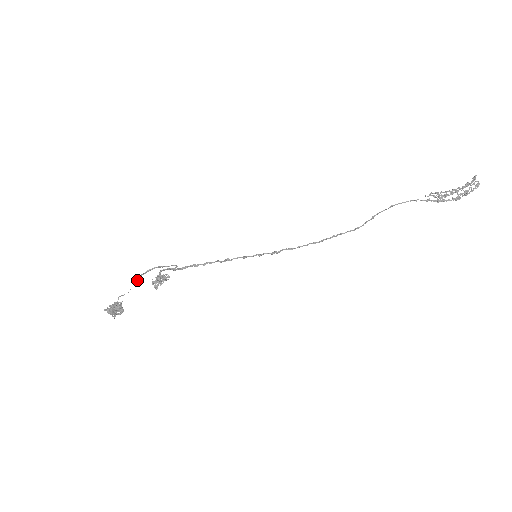
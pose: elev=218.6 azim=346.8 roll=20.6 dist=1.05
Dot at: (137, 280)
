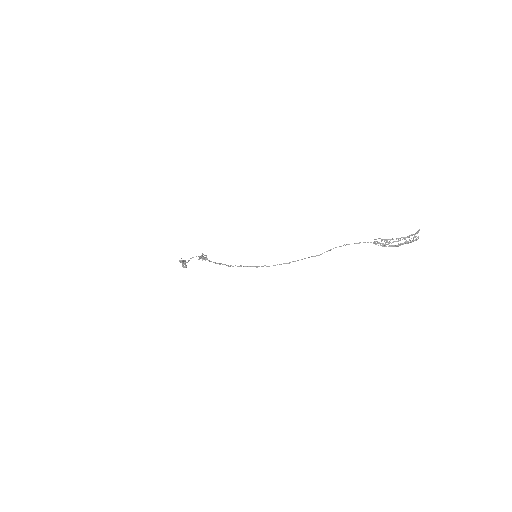
Dot at: (188, 261)
